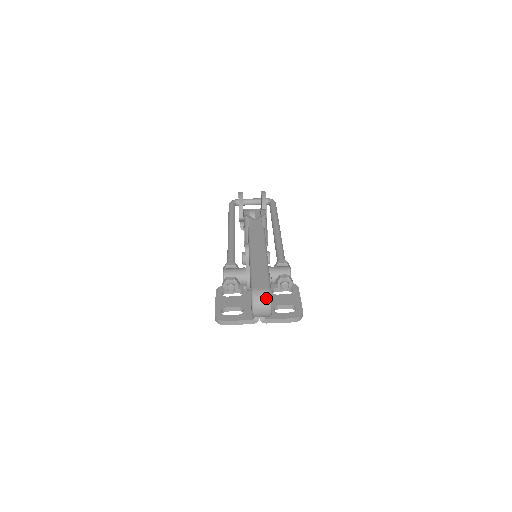
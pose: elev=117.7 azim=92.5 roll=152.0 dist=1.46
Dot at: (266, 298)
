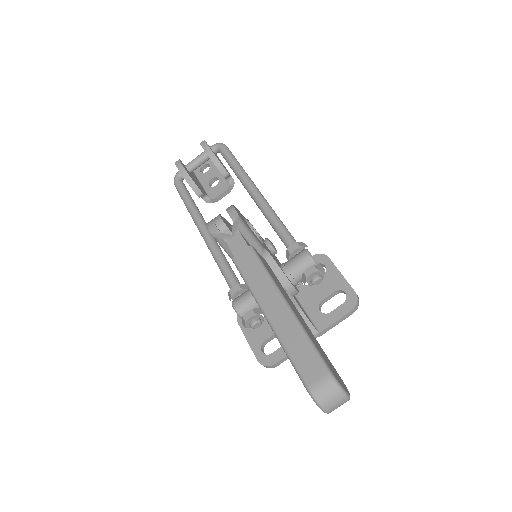
Dot at: (334, 391)
